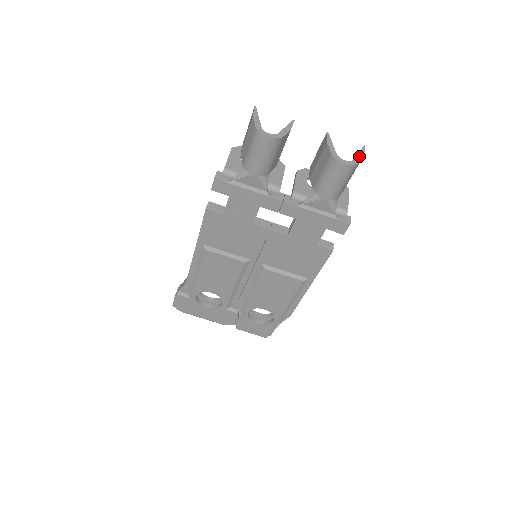
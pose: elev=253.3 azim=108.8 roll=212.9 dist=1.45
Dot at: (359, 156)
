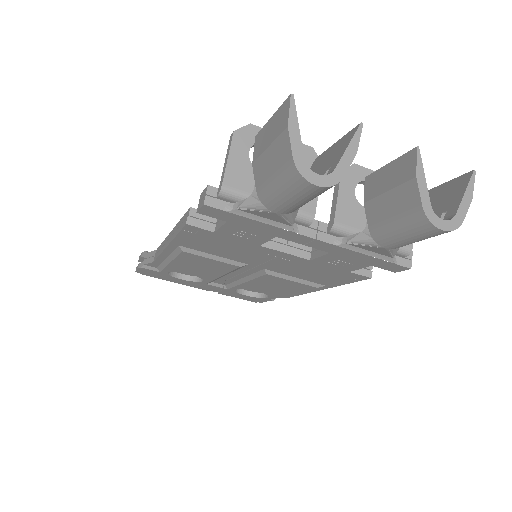
Dot at: (465, 202)
